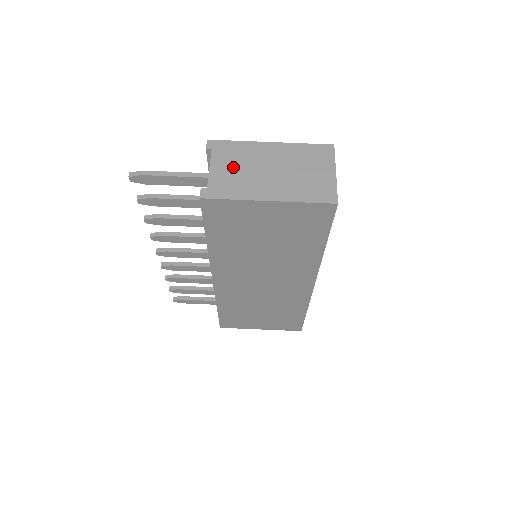
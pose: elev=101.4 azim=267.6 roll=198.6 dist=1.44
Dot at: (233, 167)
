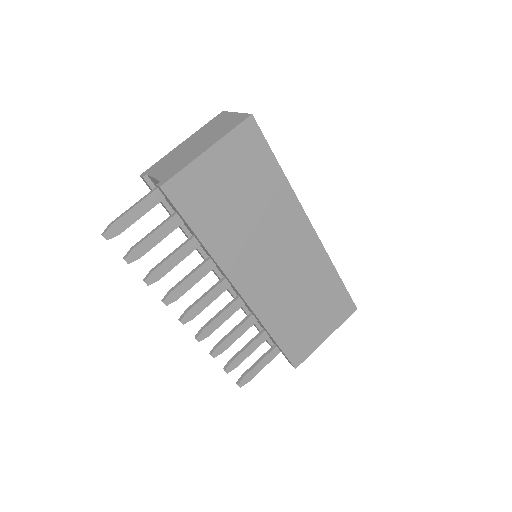
Dot at: (168, 165)
